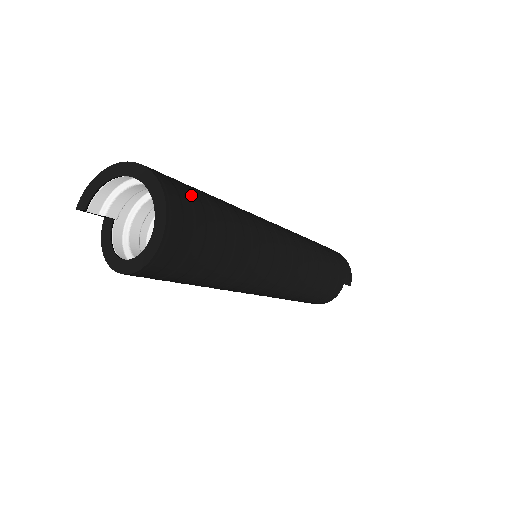
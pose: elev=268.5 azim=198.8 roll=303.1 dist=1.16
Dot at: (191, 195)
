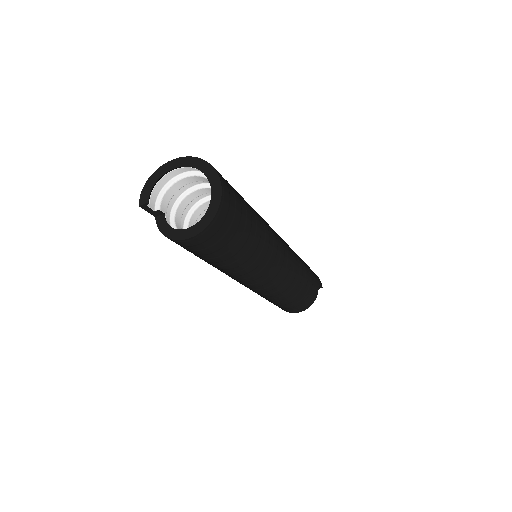
Dot at: occluded
